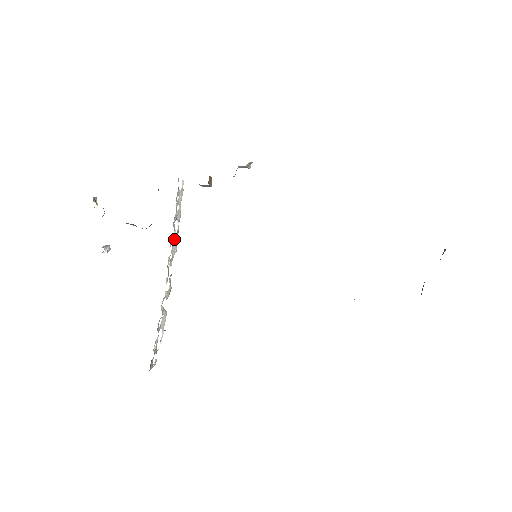
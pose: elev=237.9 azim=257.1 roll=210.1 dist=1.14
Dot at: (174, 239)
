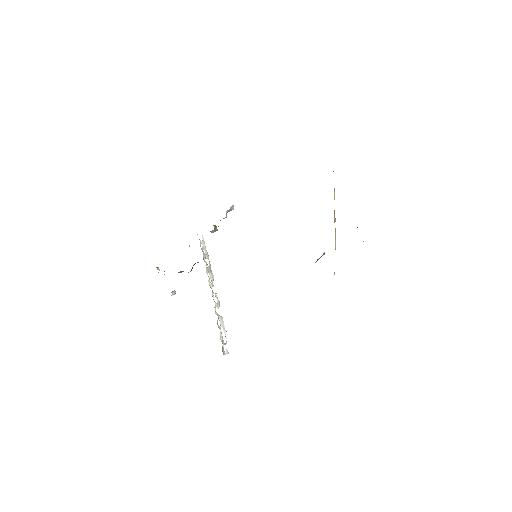
Dot at: (209, 270)
